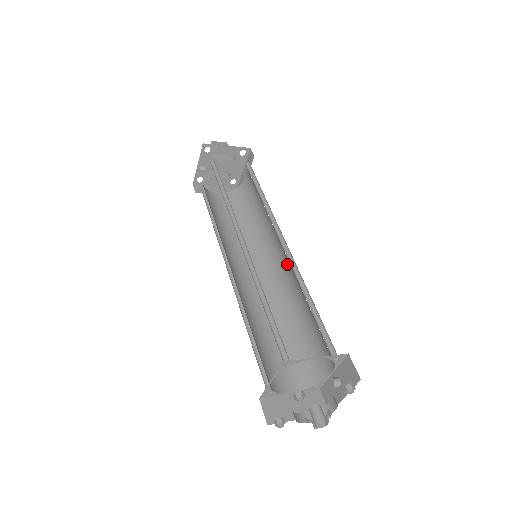
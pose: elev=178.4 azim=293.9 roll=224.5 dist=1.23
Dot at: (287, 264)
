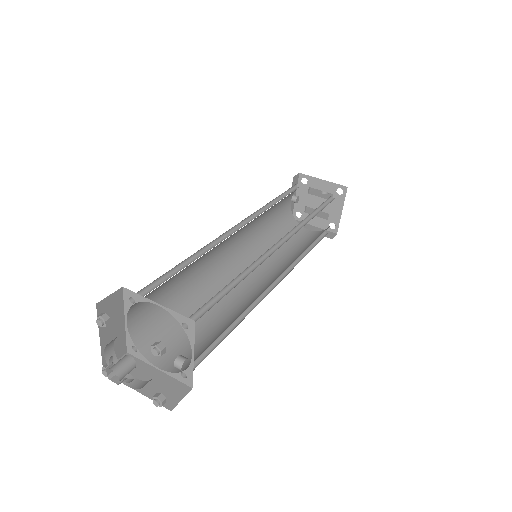
Dot at: occluded
